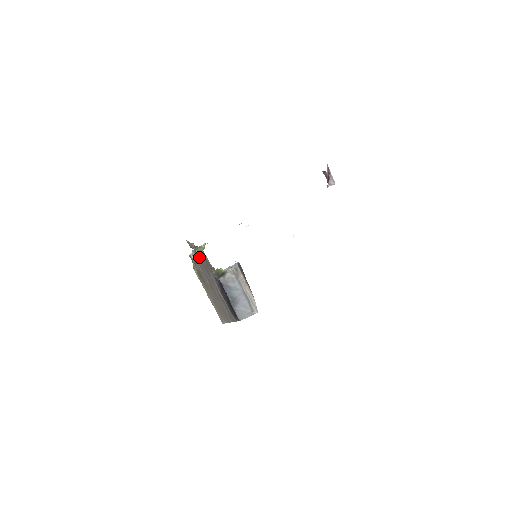
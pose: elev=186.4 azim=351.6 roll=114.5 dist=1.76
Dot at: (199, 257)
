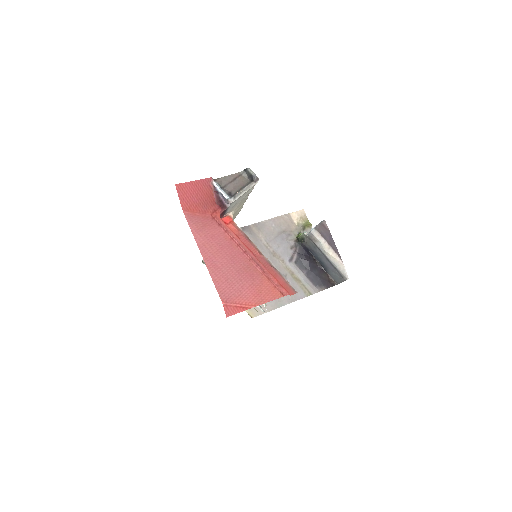
Dot at: (251, 239)
